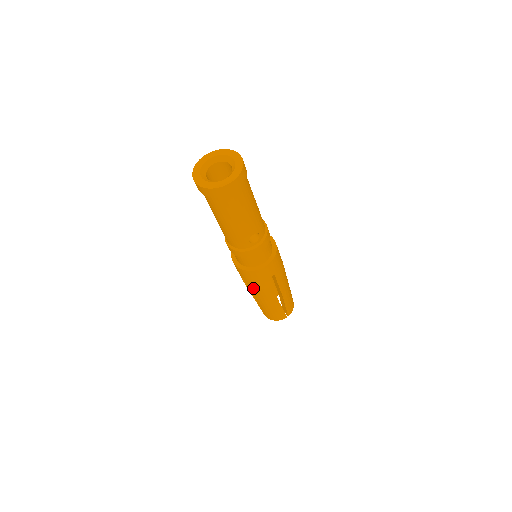
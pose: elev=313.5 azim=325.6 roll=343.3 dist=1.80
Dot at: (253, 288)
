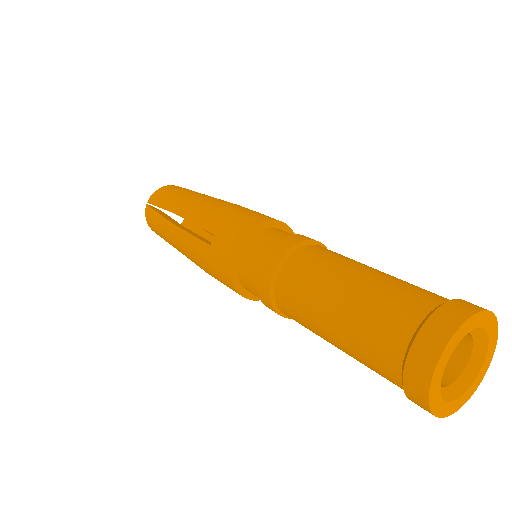
Dot at: (197, 253)
